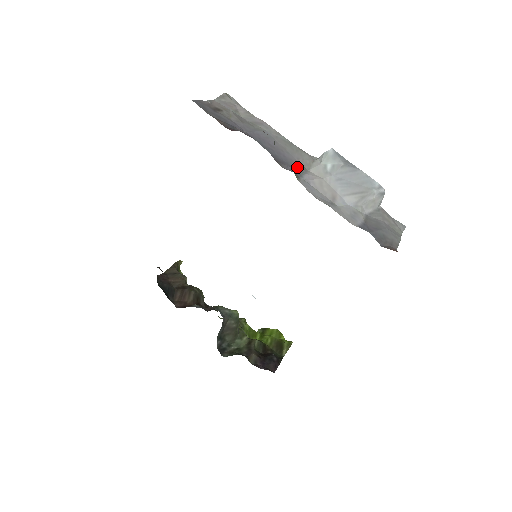
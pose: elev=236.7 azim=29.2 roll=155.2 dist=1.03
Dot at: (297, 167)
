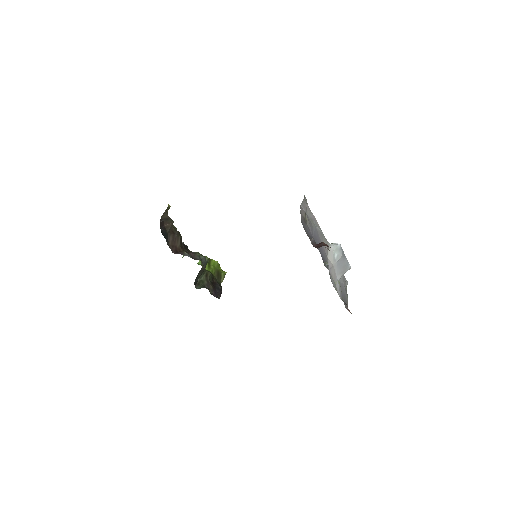
Dot at: (326, 259)
